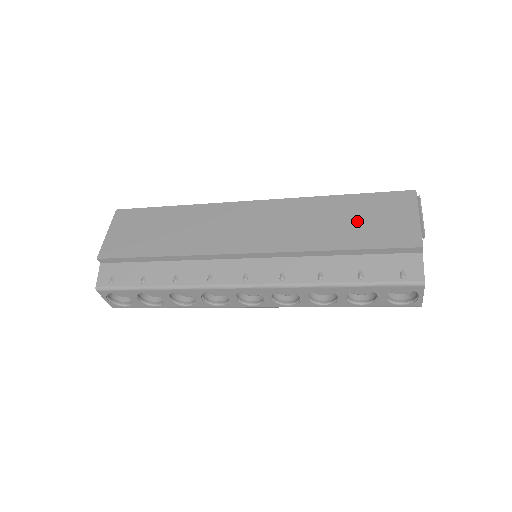
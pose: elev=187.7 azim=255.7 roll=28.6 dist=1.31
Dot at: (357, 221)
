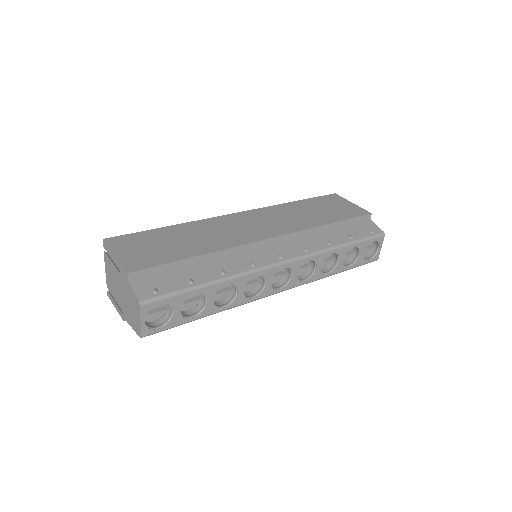
Dot at: (322, 210)
